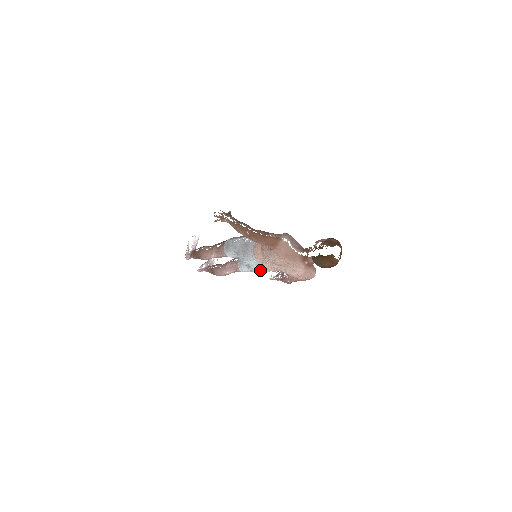
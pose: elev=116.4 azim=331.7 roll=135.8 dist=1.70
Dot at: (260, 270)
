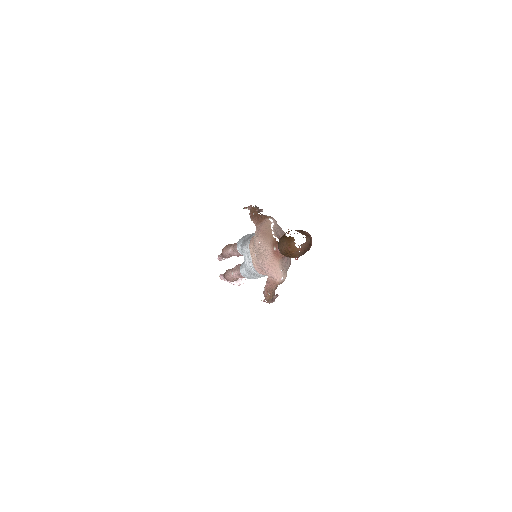
Dot at: (249, 266)
